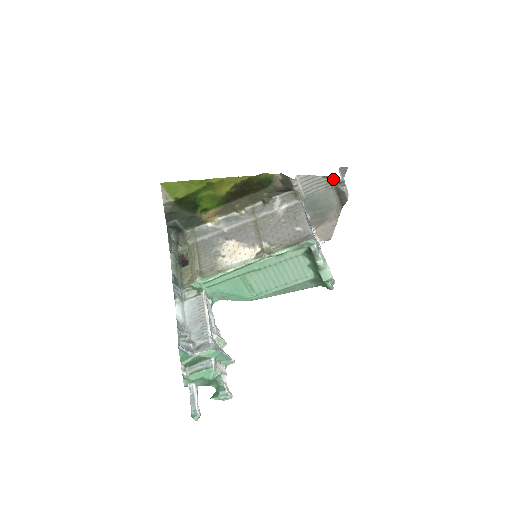
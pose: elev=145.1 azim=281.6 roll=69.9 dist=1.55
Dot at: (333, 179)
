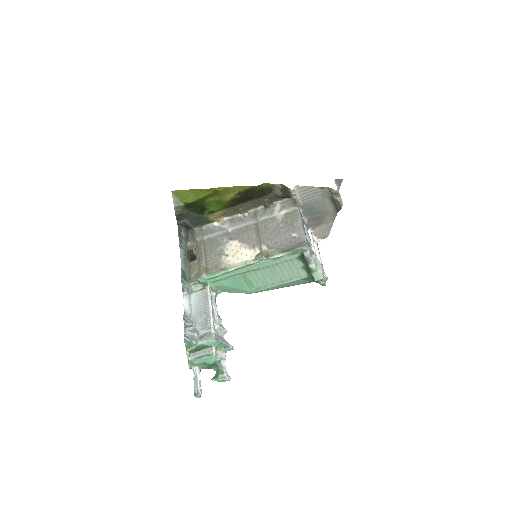
Dot at: (328, 190)
